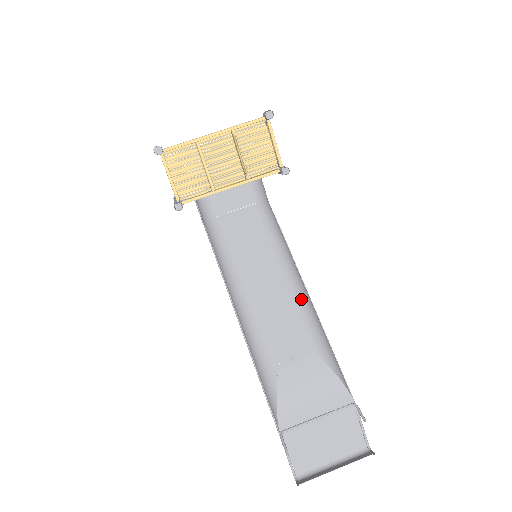
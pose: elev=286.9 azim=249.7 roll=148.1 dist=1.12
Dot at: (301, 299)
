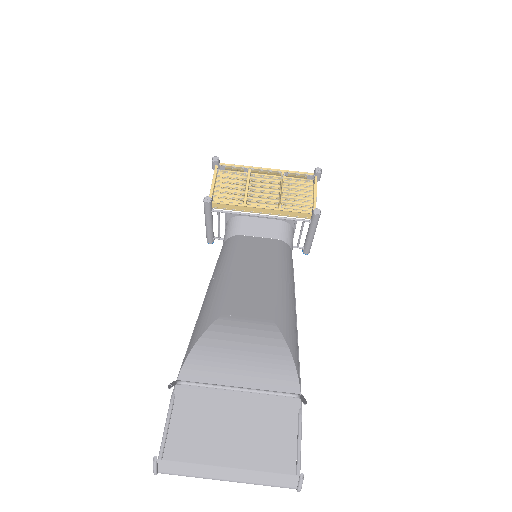
Dot at: (284, 291)
